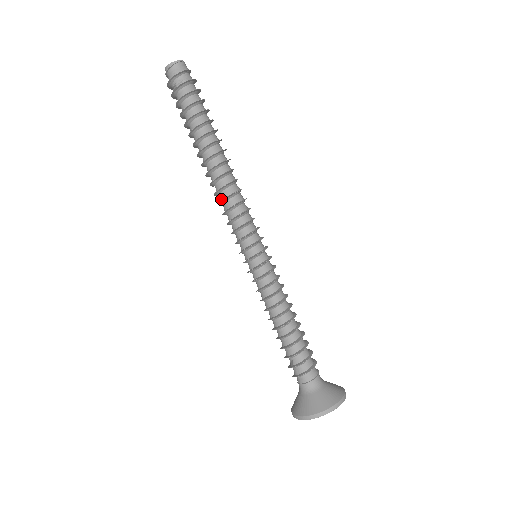
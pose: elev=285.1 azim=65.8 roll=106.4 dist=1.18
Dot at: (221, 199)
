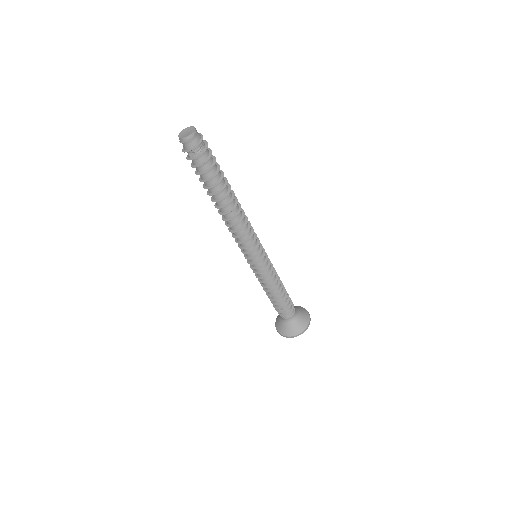
Dot at: (235, 229)
